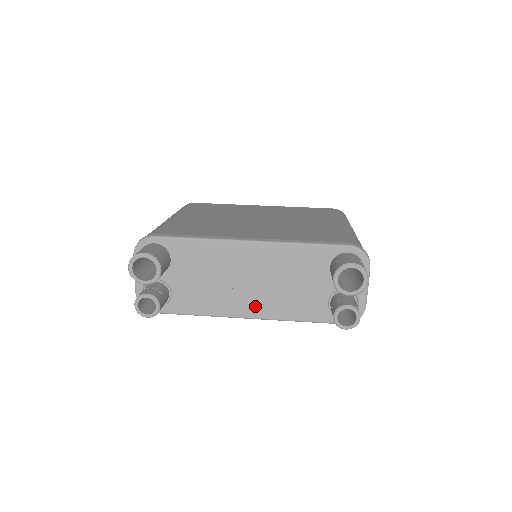
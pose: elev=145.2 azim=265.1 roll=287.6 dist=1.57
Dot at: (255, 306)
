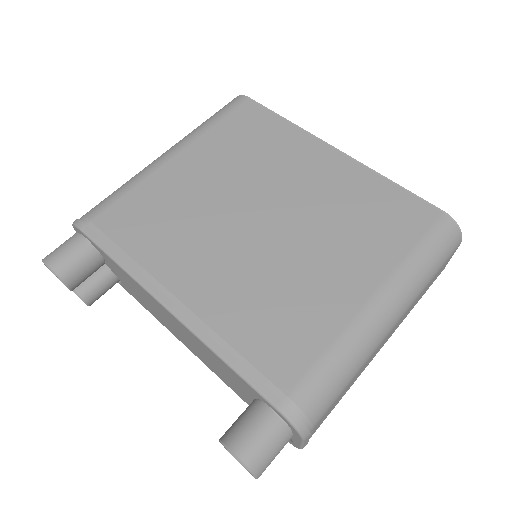
Dot at: (191, 349)
